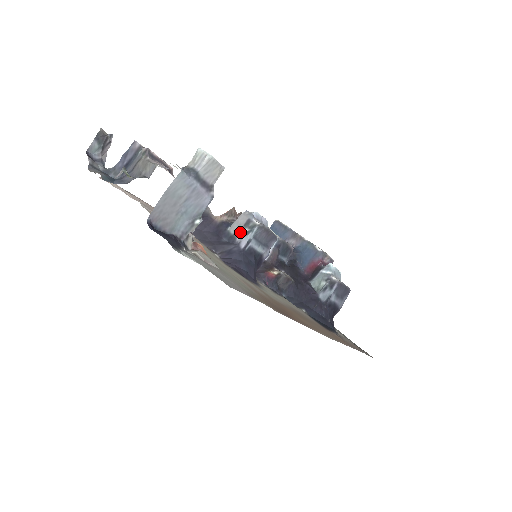
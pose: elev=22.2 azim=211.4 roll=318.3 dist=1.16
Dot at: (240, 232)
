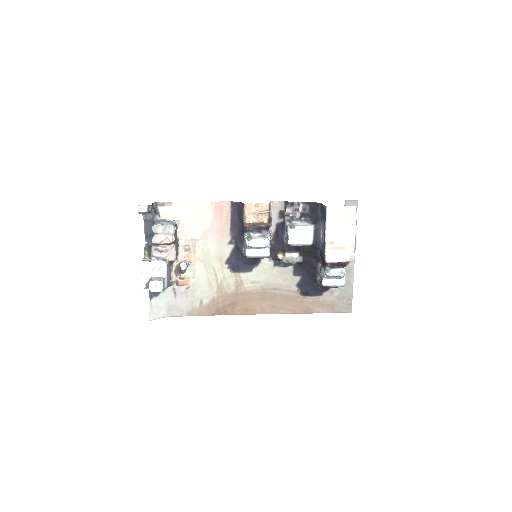
Dot at: occluded
